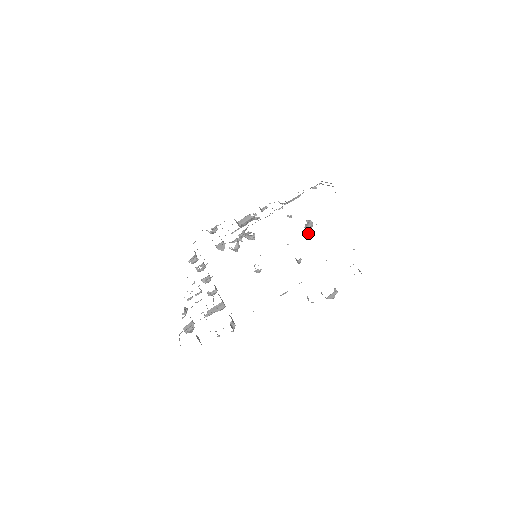
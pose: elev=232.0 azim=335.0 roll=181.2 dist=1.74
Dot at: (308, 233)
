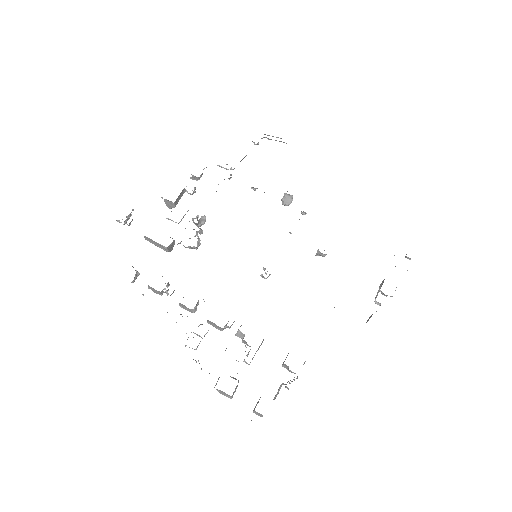
Dot at: (305, 213)
